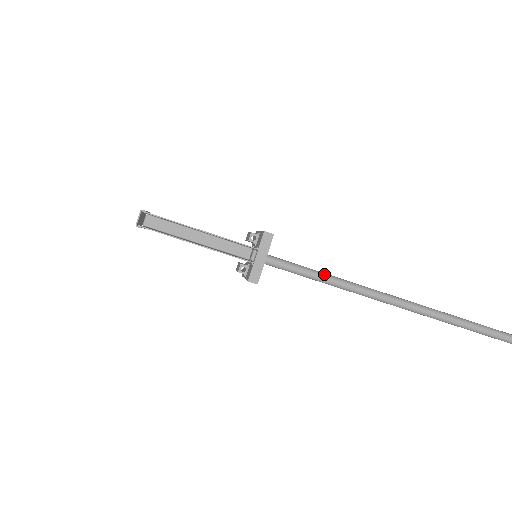
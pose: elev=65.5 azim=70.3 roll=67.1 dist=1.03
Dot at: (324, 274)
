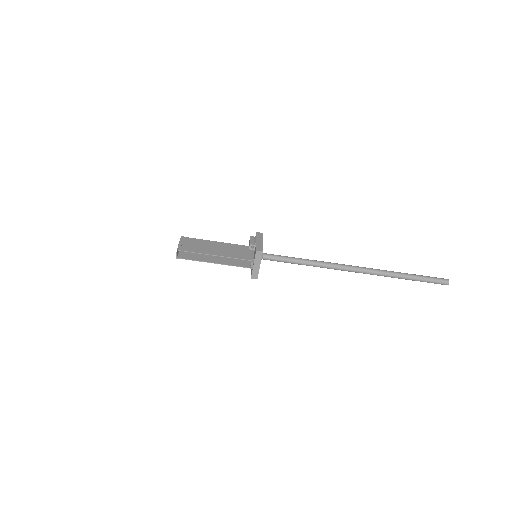
Dot at: (303, 261)
